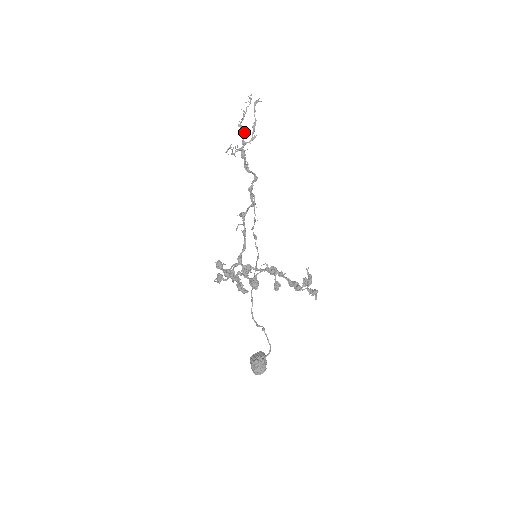
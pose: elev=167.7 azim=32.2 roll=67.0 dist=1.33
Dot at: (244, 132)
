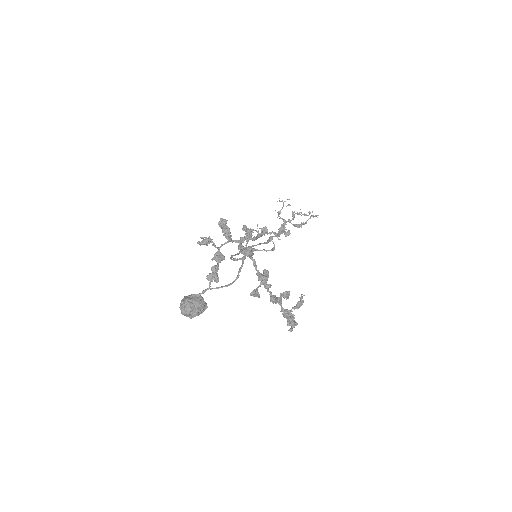
Dot at: (293, 218)
